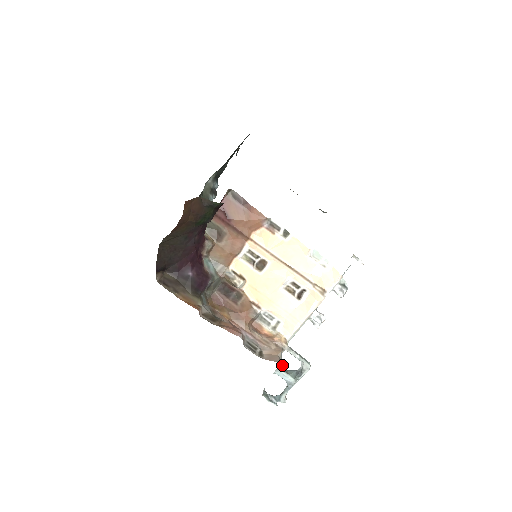
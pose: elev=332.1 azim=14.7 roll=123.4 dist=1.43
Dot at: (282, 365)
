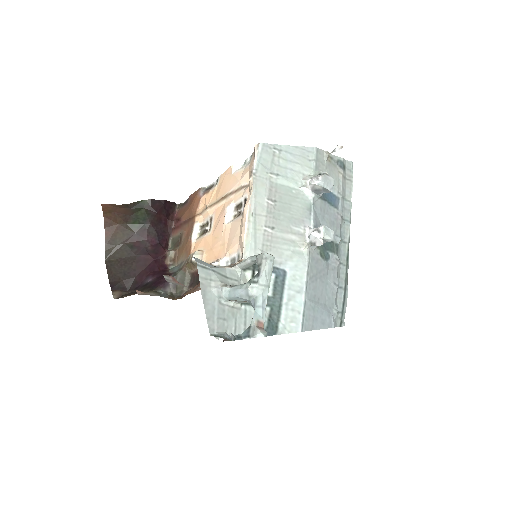
Dot at: occluded
